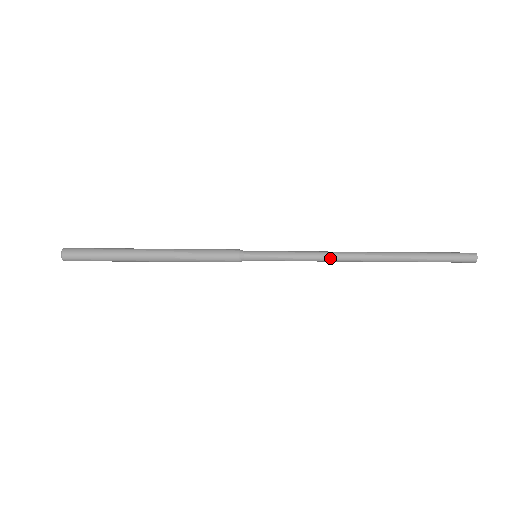
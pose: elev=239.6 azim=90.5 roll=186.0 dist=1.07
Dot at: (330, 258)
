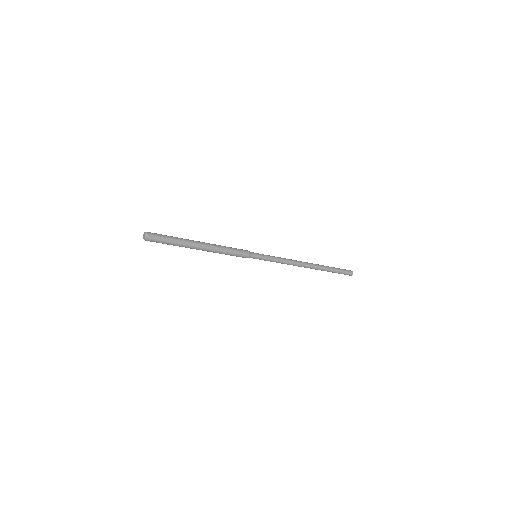
Dot at: occluded
